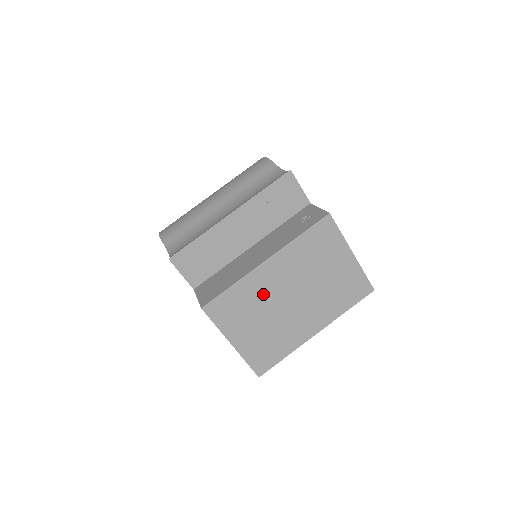
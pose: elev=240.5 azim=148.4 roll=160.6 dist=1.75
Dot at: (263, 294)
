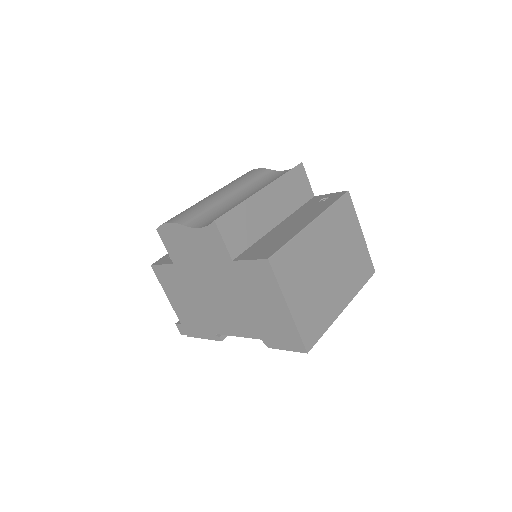
Dot at: (311, 256)
